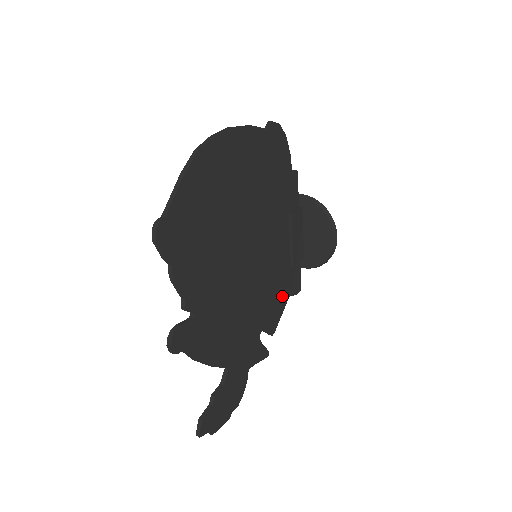
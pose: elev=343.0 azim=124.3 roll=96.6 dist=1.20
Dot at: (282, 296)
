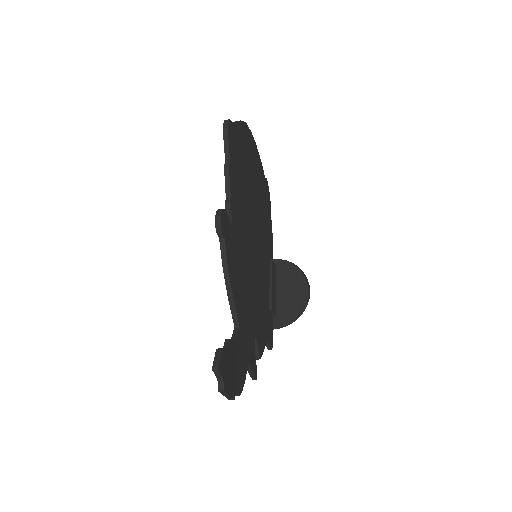
Dot at: (265, 329)
